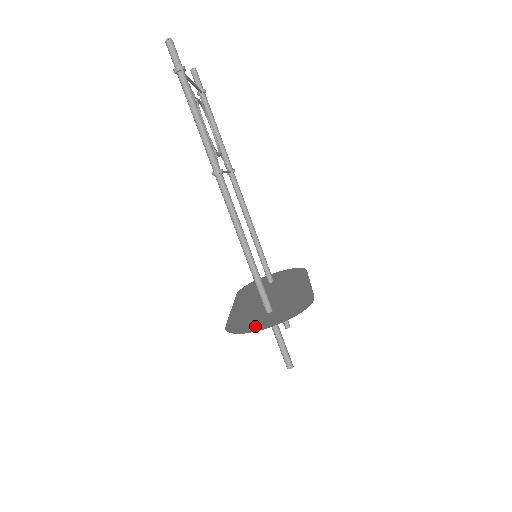
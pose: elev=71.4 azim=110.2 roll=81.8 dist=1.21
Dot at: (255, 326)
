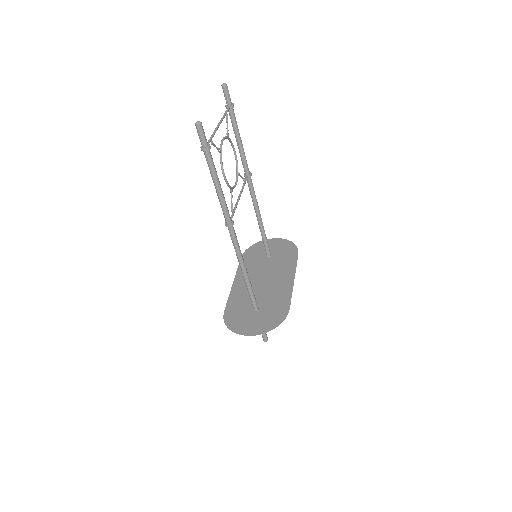
Dot at: (242, 327)
